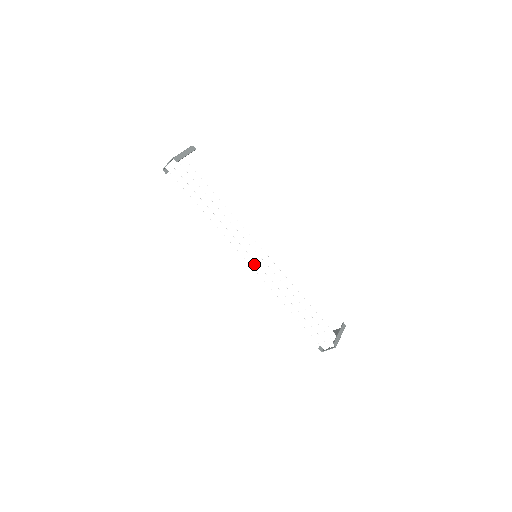
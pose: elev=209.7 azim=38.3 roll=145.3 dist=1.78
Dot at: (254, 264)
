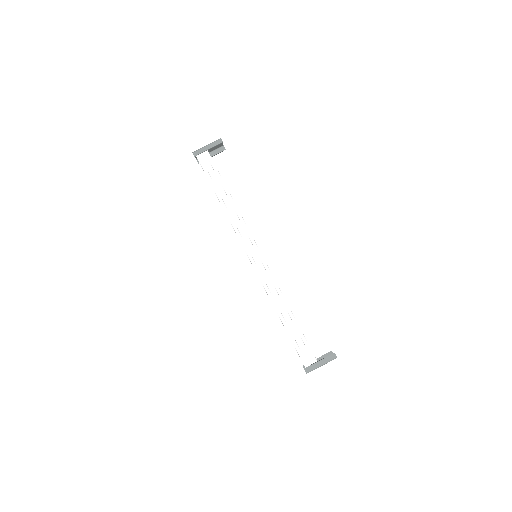
Dot at: (251, 263)
